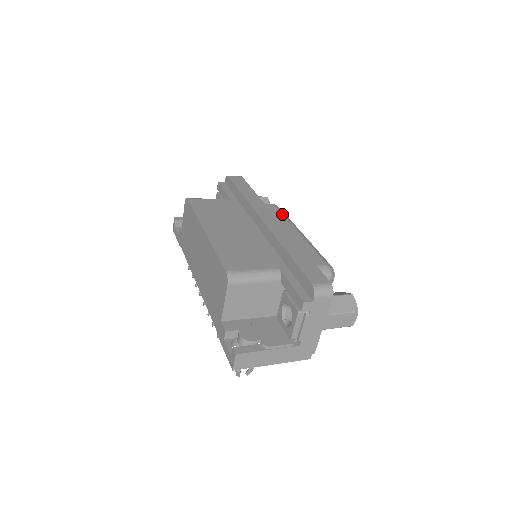
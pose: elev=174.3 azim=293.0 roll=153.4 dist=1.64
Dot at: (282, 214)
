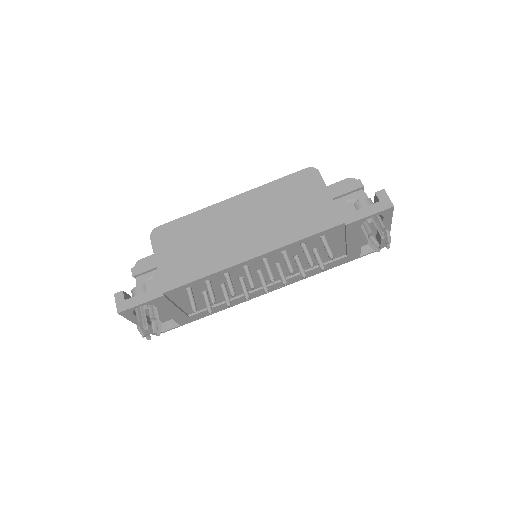
Dot at: occluded
